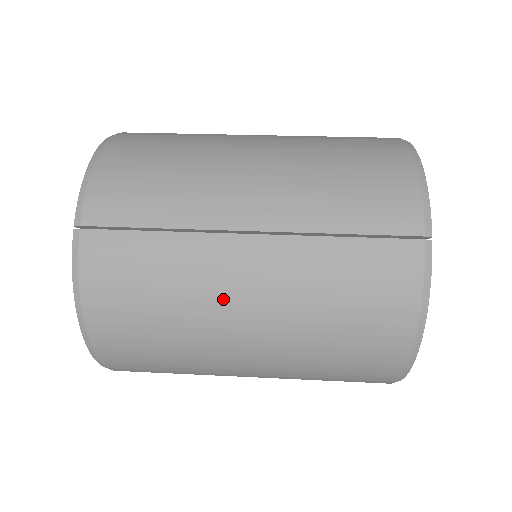
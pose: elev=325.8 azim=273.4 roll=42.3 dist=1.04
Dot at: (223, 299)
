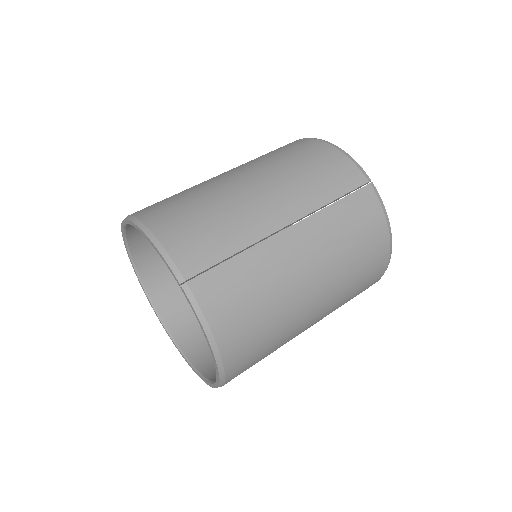
Dot at: (294, 276)
